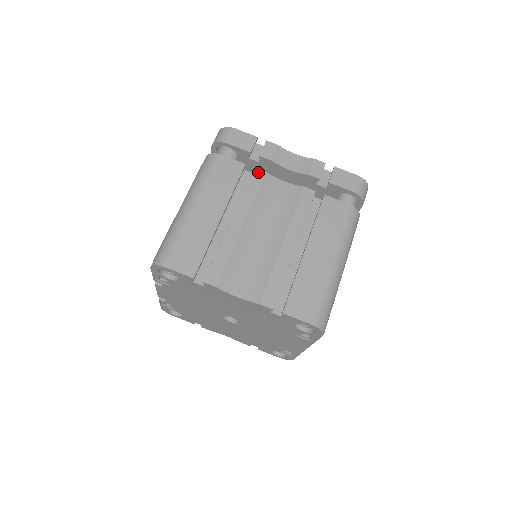
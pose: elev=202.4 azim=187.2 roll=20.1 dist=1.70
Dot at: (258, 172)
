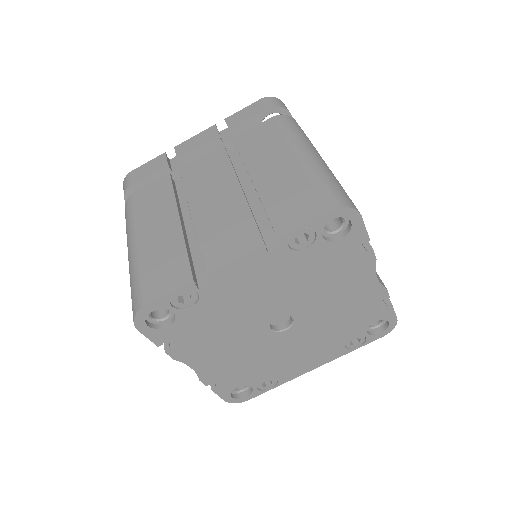
Dot at: occluded
